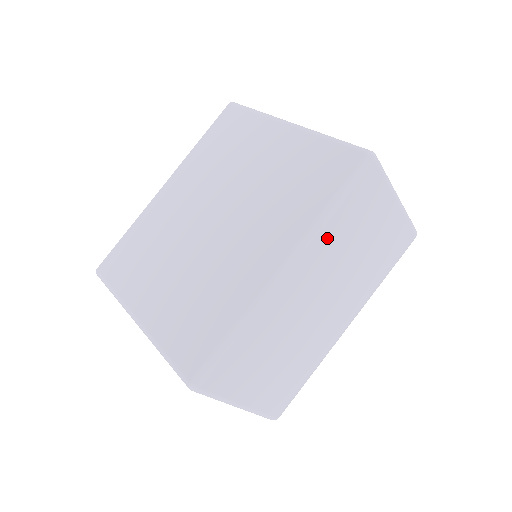
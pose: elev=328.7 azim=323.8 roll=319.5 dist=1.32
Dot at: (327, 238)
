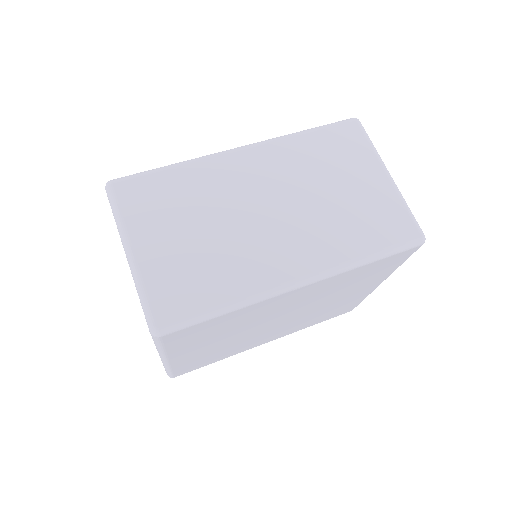
Dot at: (292, 149)
